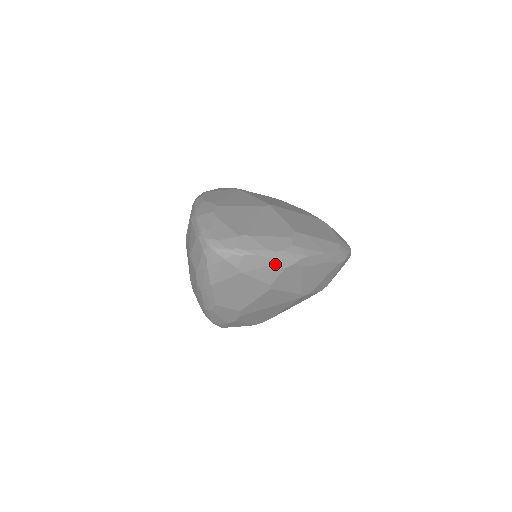
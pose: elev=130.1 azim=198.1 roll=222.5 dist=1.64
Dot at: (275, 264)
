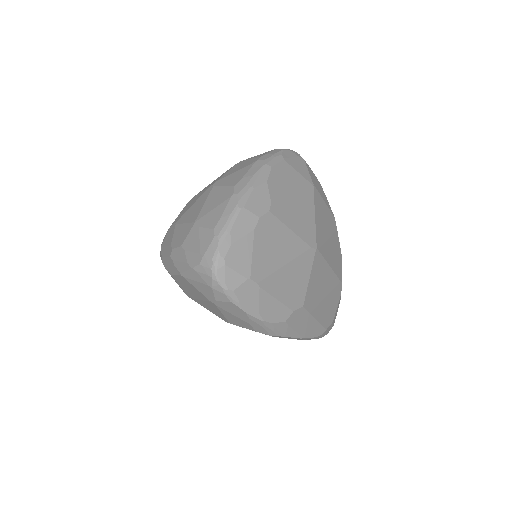
Dot at: (251, 325)
